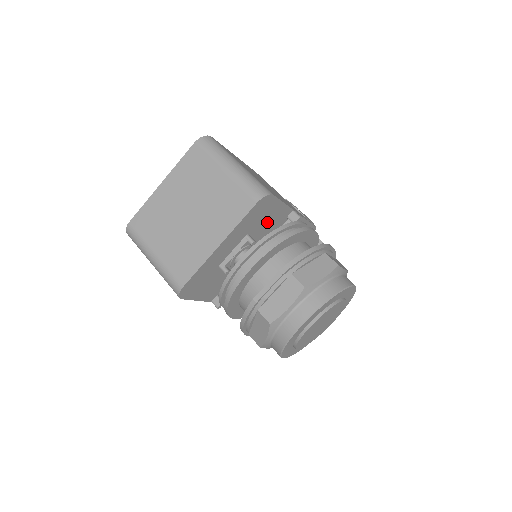
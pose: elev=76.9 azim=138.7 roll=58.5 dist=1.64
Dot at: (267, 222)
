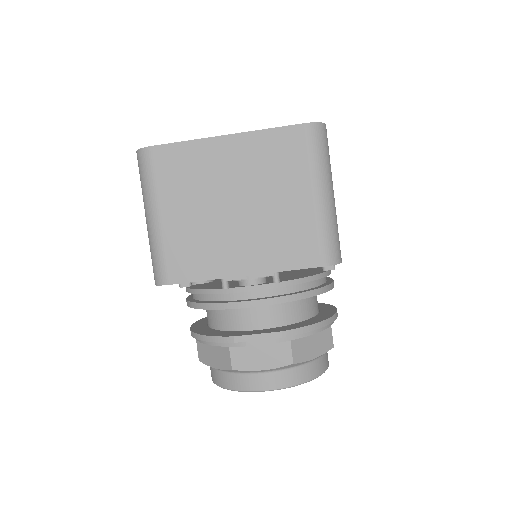
Dot at: occluded
